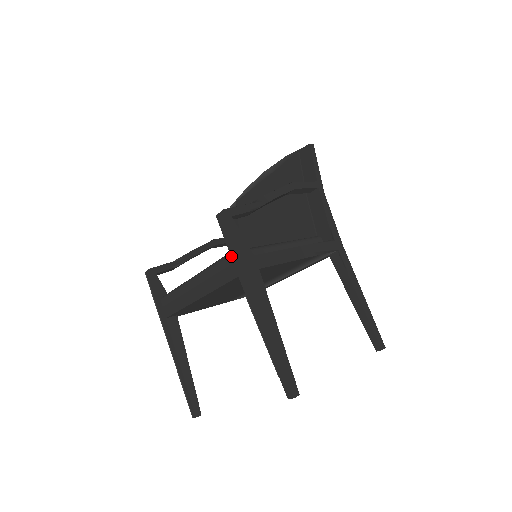
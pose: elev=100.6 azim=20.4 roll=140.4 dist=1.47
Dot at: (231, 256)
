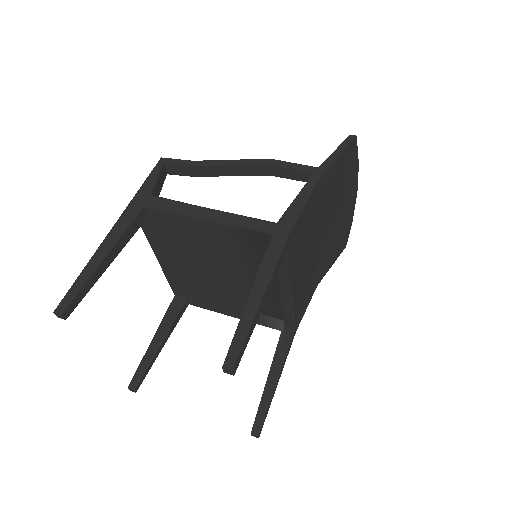
Dot at: occluded
